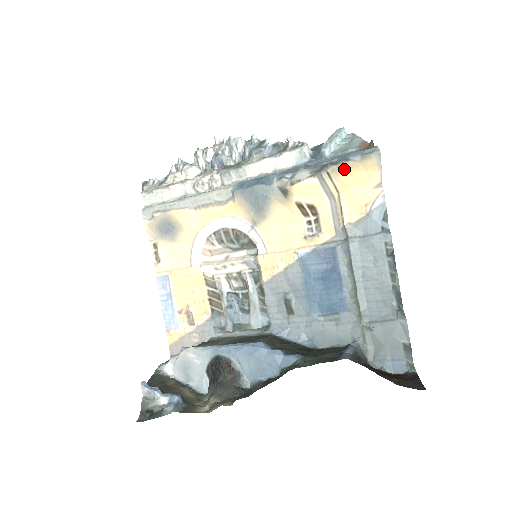
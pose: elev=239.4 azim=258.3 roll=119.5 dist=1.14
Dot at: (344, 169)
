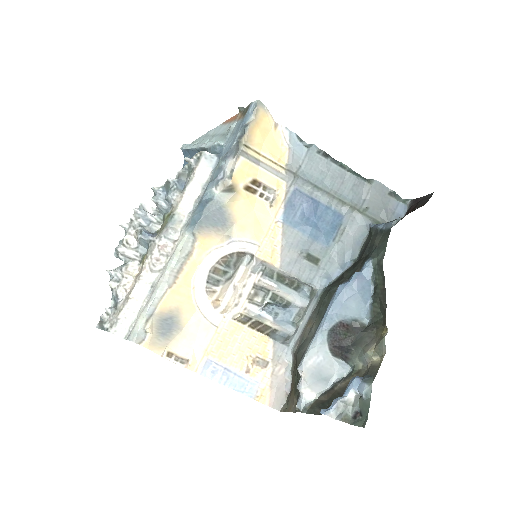
Dot at: (251, 133)
